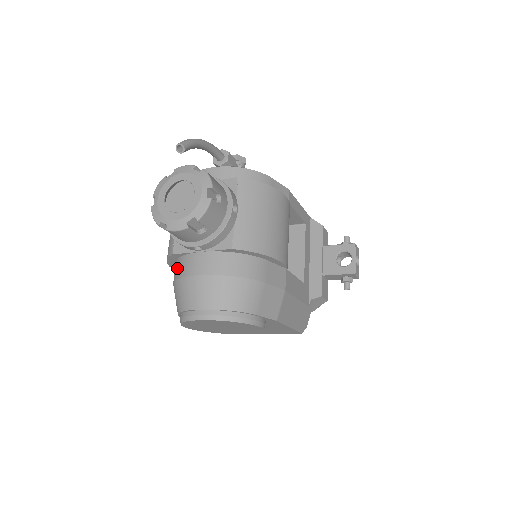
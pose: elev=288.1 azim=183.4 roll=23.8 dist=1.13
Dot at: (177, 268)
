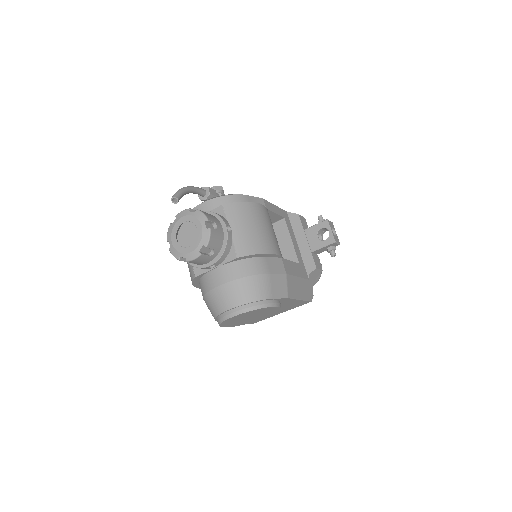
Dot at: (202, 286)
